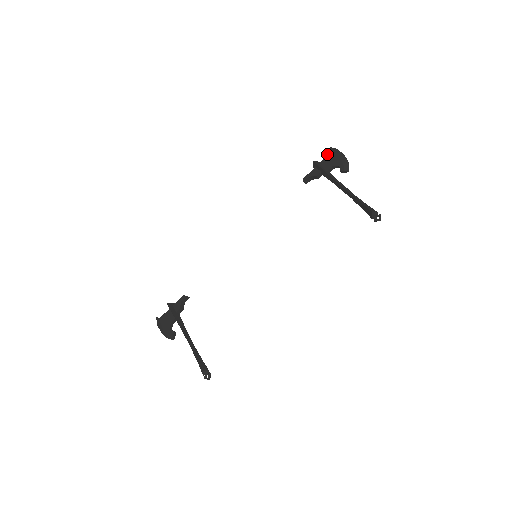
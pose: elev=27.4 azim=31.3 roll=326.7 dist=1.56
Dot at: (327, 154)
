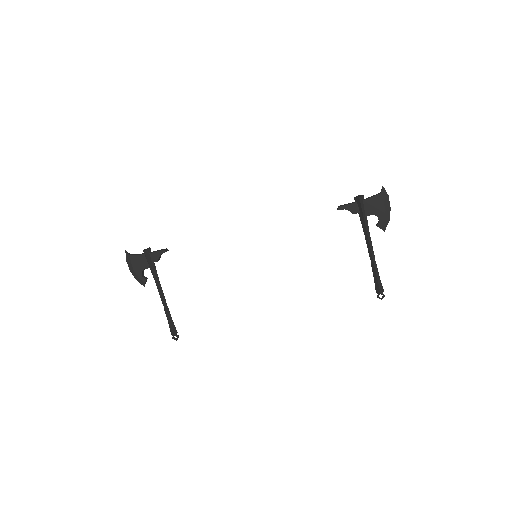
Dot at: (376, 195)
